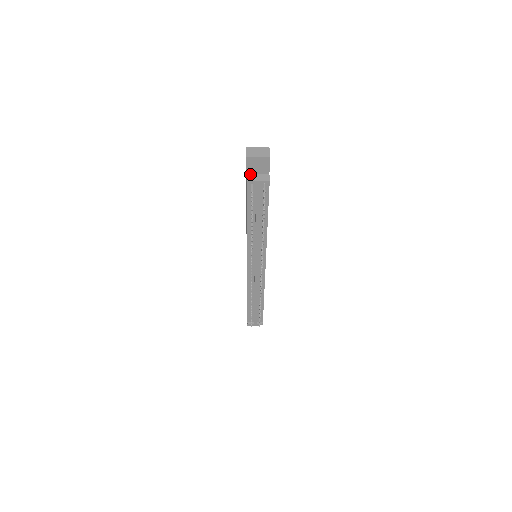
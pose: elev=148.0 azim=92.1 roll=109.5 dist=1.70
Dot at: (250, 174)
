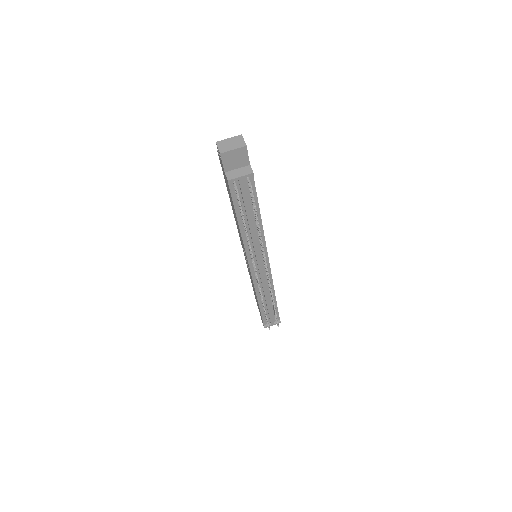
Dot at: (229, 171)
